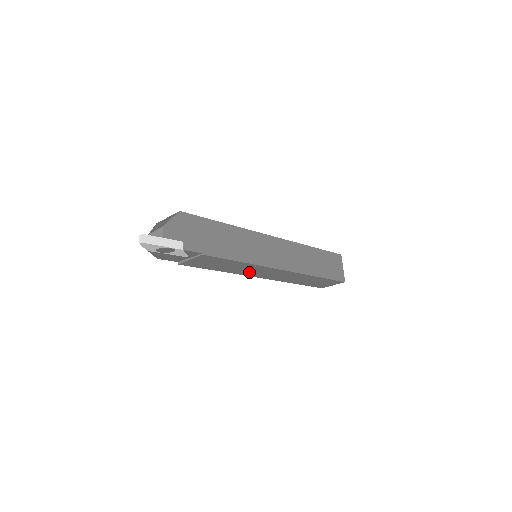
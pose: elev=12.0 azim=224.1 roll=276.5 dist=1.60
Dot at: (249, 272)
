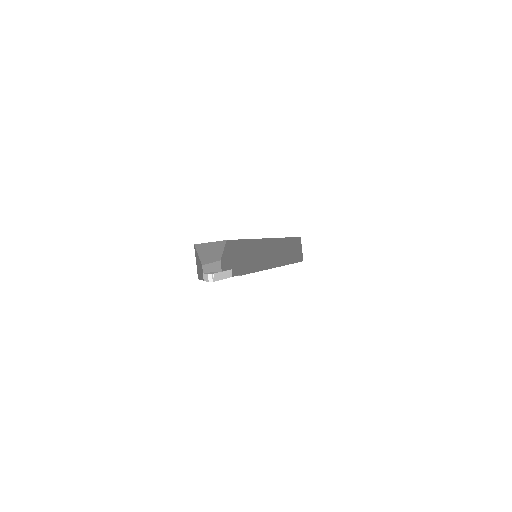
Dot at: occluded
